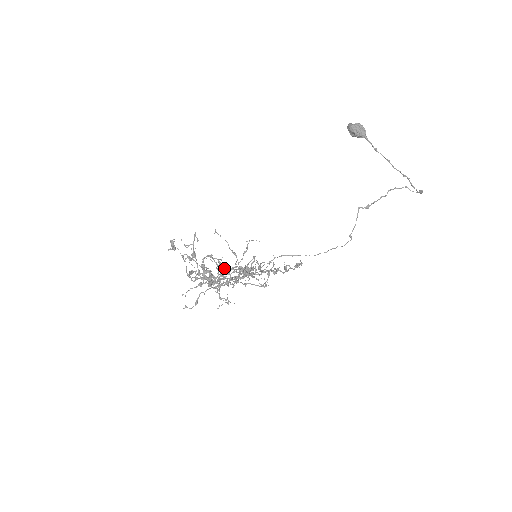
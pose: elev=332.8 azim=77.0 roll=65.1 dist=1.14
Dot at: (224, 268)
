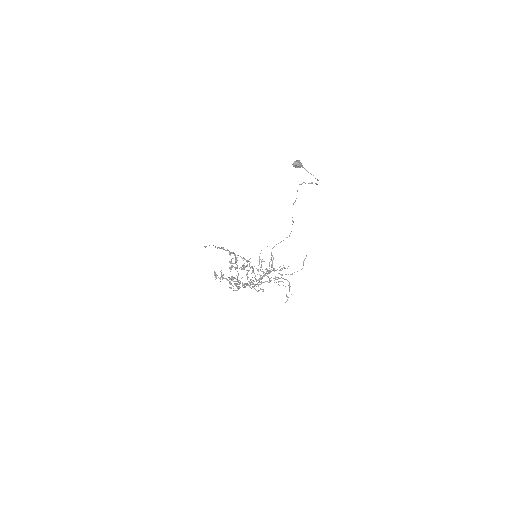
Dot at: (269, 272)
